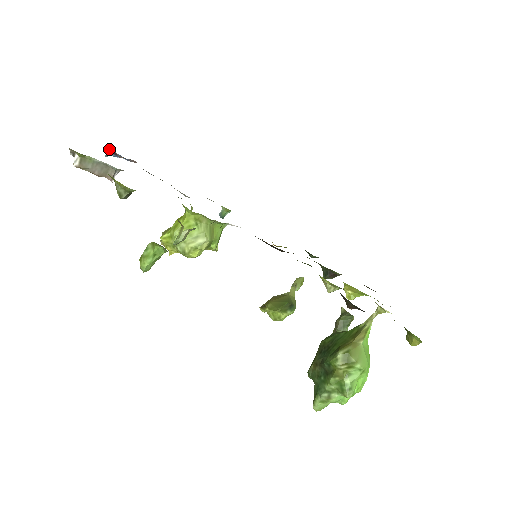
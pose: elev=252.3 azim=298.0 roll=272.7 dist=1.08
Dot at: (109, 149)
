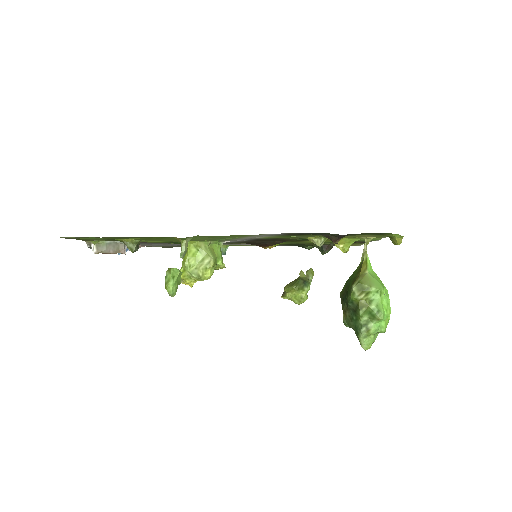
Dot at: occluded
